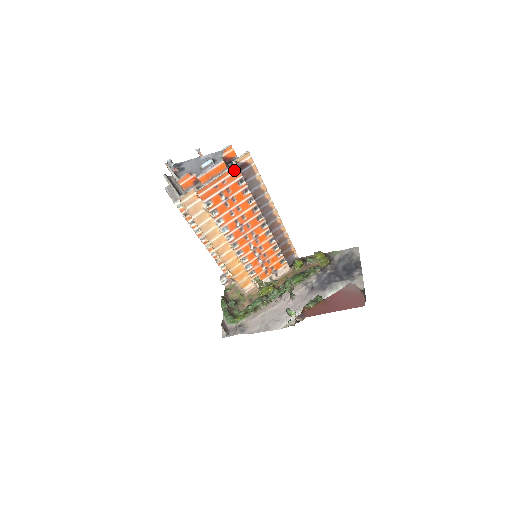
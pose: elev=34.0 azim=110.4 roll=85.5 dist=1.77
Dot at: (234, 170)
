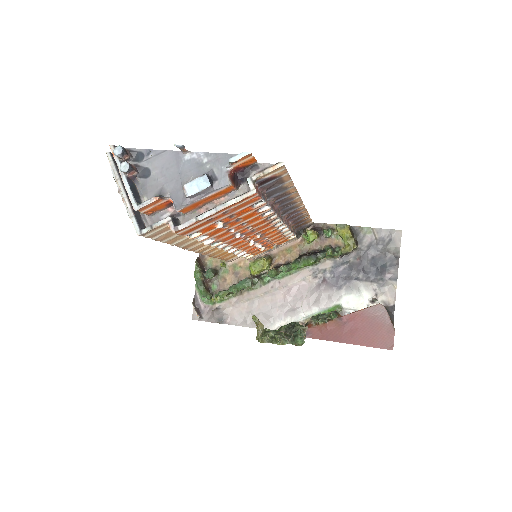
Dot at: (249, 197)
